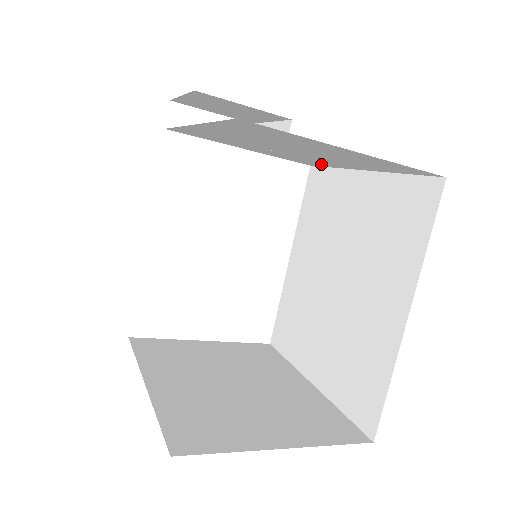
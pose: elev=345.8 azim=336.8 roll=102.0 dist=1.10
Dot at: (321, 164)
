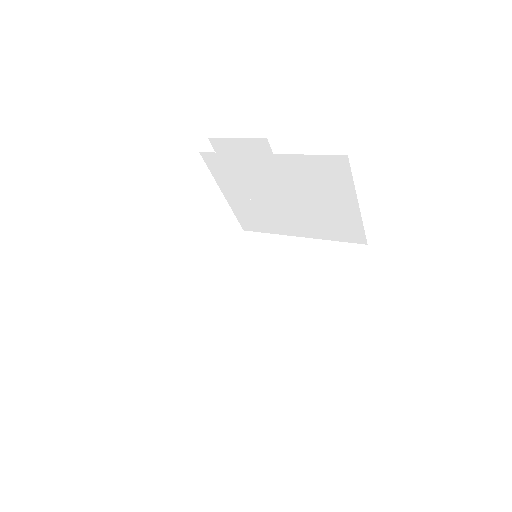
Dot at: (267, 227)
